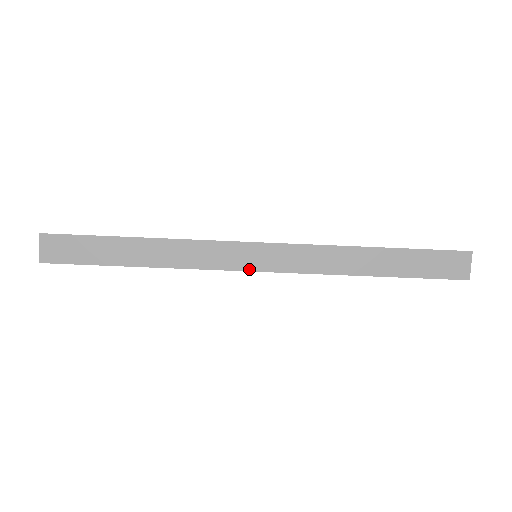
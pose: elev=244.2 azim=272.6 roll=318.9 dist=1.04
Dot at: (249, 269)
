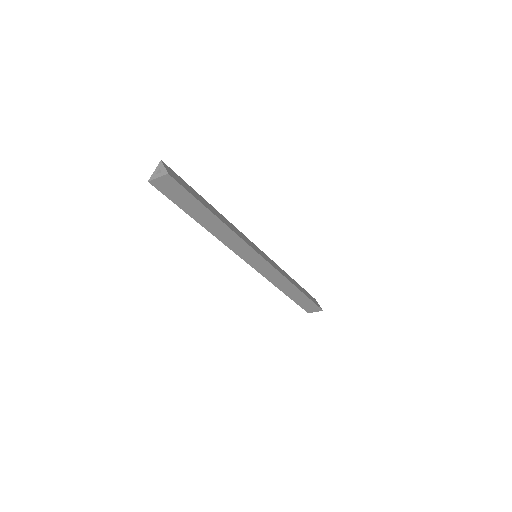
Dot at: (246, 261)
